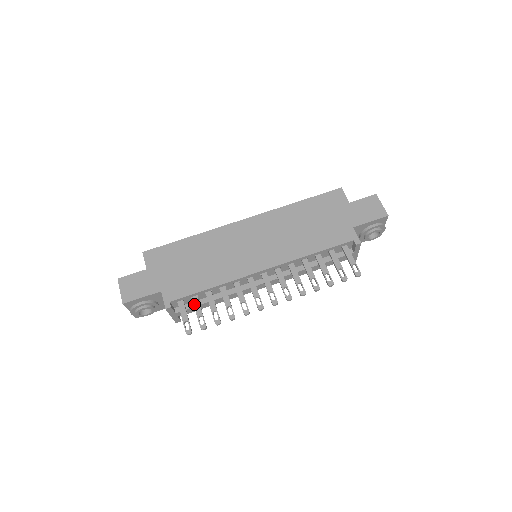
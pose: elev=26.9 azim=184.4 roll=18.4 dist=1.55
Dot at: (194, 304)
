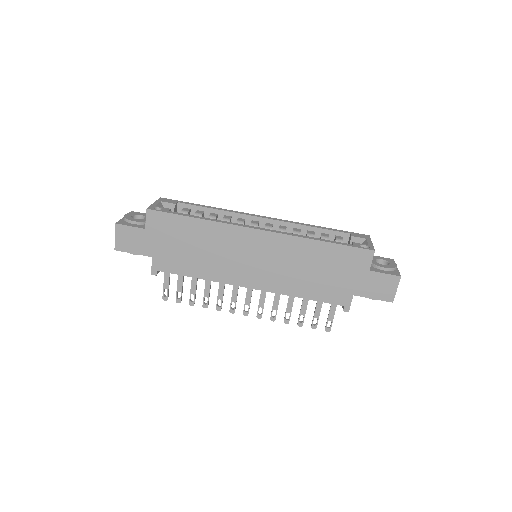
Dot at: (178, 279)
